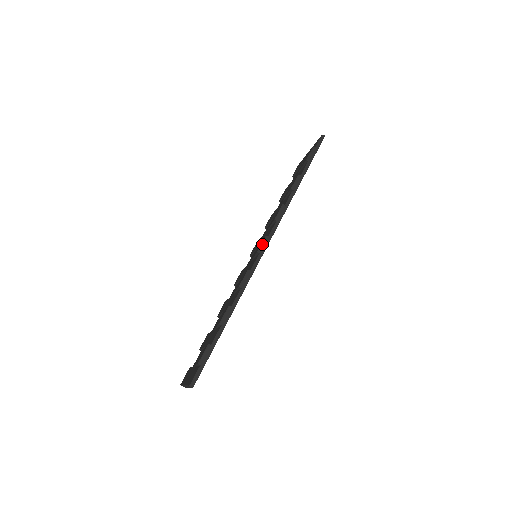
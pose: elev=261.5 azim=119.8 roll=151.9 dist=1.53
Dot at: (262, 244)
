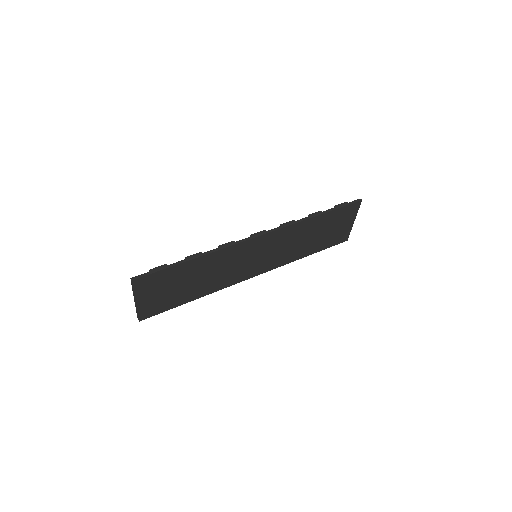
Dot at: (258, 232)
